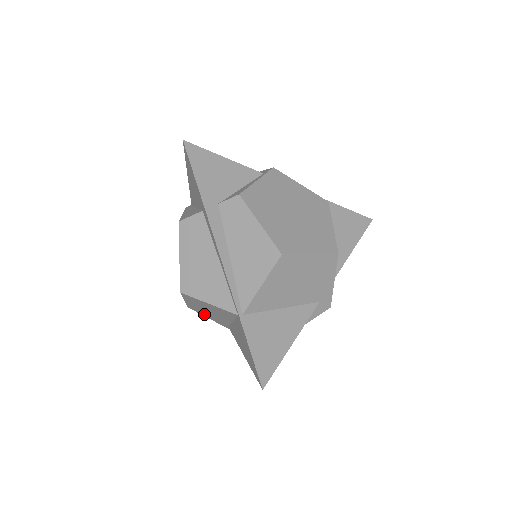
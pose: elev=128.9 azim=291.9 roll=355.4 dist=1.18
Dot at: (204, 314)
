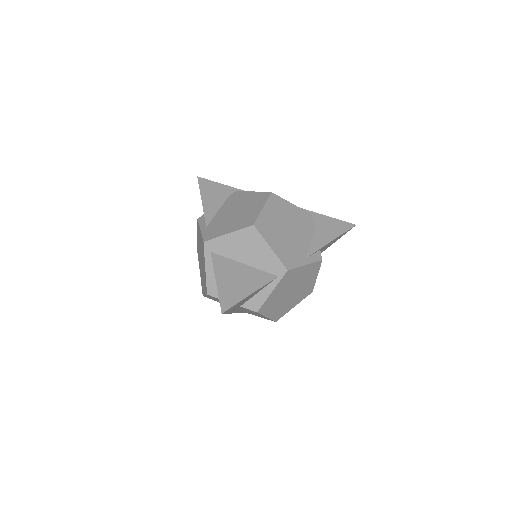
Dot at: occluded
